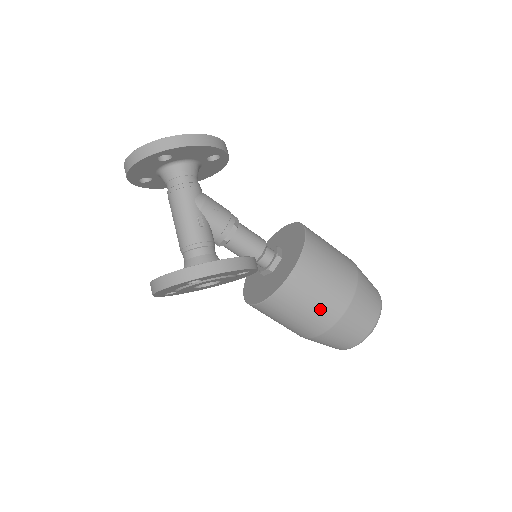
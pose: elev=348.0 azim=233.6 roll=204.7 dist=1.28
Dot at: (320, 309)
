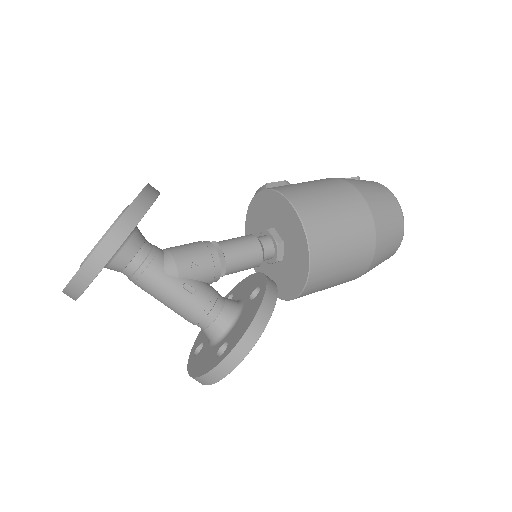
Dot at: (352, 266)
